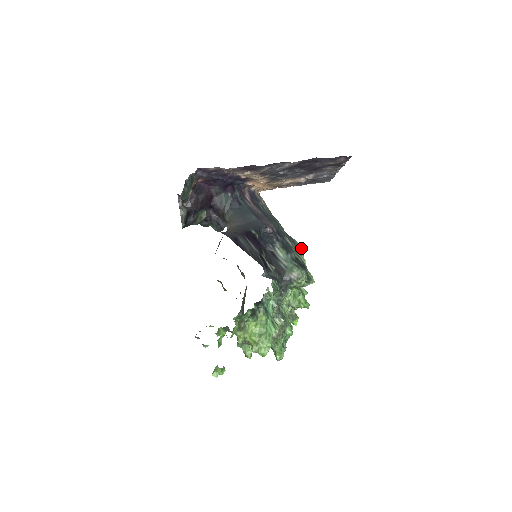
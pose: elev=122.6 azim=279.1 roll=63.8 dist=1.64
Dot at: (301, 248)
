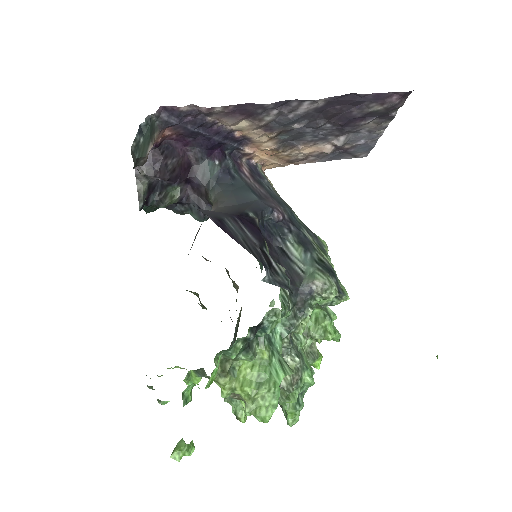
Dot at: (326, 248)
